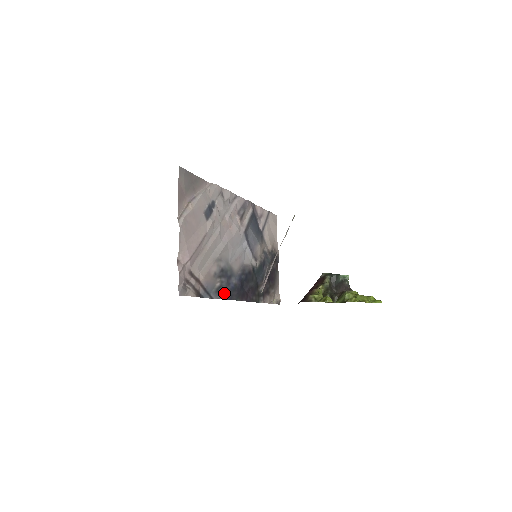
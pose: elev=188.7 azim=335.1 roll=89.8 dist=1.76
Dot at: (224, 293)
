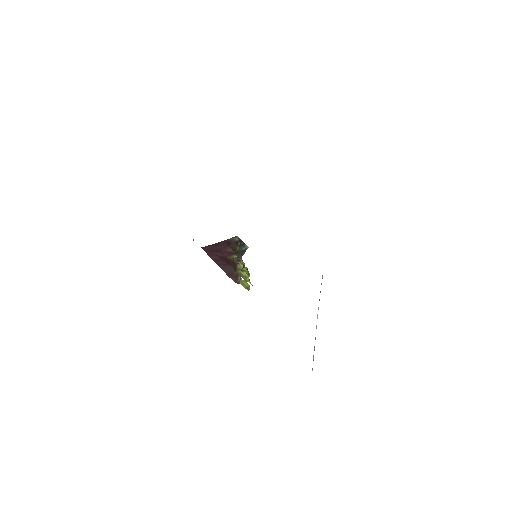
Dot at: occluded
